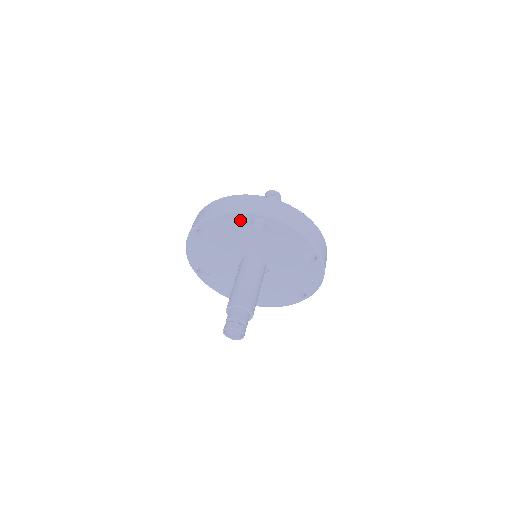
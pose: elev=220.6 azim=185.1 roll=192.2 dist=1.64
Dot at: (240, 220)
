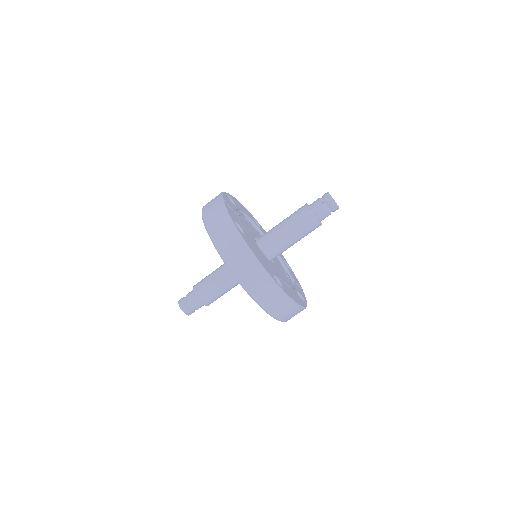
Dot at: occluded
